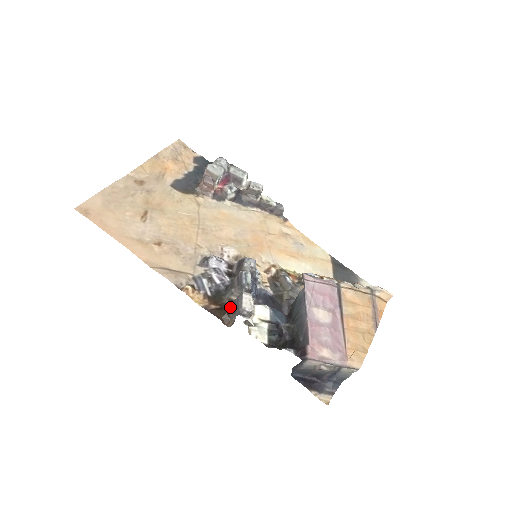
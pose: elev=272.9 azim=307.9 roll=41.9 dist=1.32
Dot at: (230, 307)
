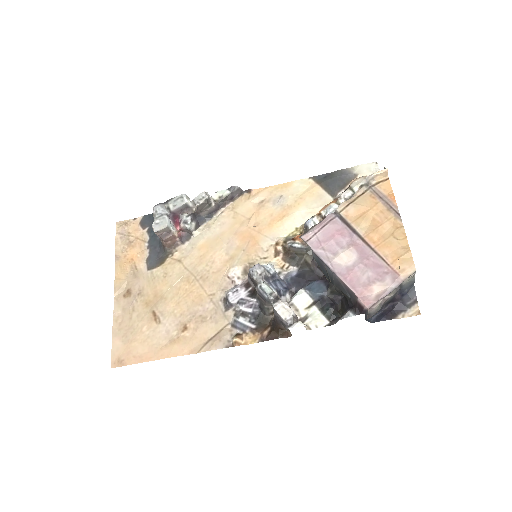
Dot at: (276, 323)
